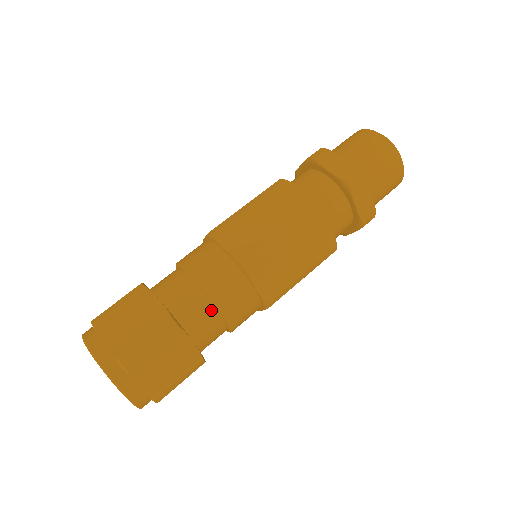
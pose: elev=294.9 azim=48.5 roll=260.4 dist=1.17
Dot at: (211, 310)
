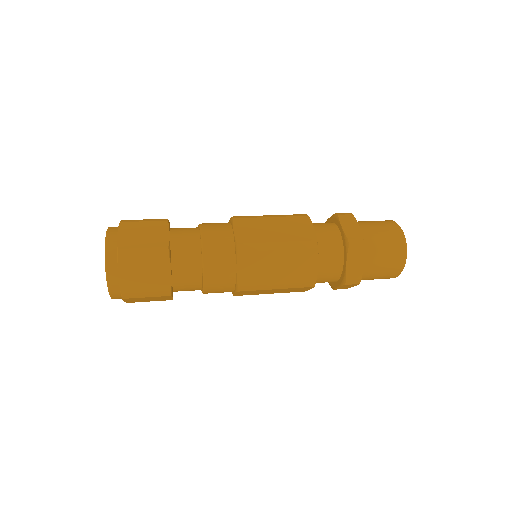
Dot at: (196, 233)
